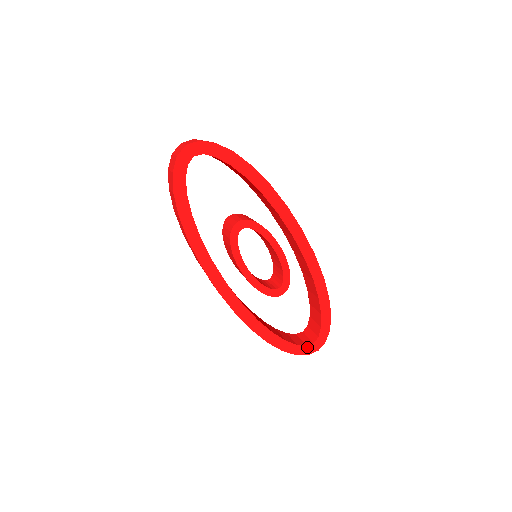
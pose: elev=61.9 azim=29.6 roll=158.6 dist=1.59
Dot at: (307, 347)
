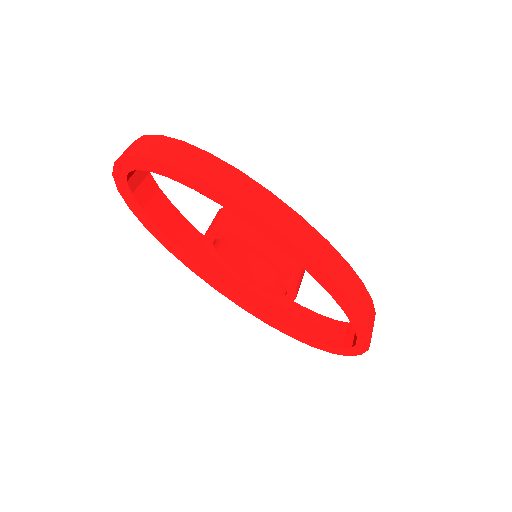
Dot at: (344, 349)
